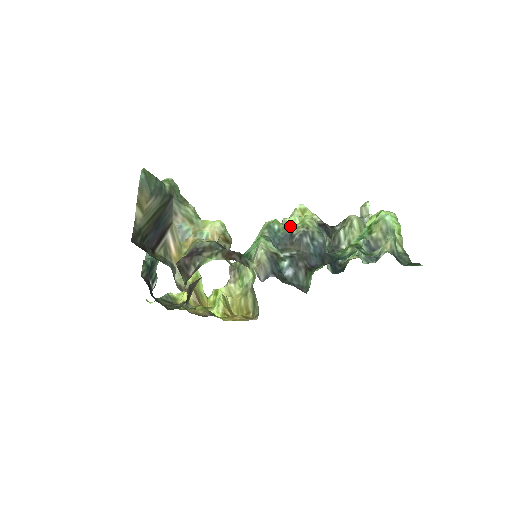
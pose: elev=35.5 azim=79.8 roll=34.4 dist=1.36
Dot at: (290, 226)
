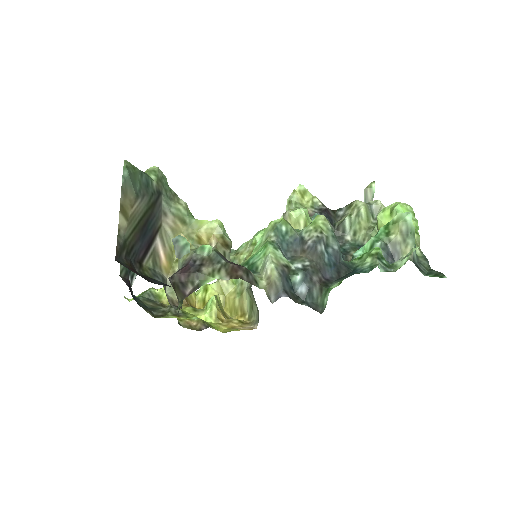
Dot at: (295, 220)
